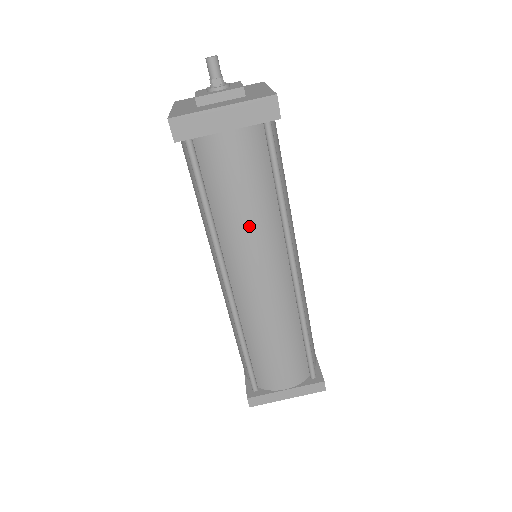
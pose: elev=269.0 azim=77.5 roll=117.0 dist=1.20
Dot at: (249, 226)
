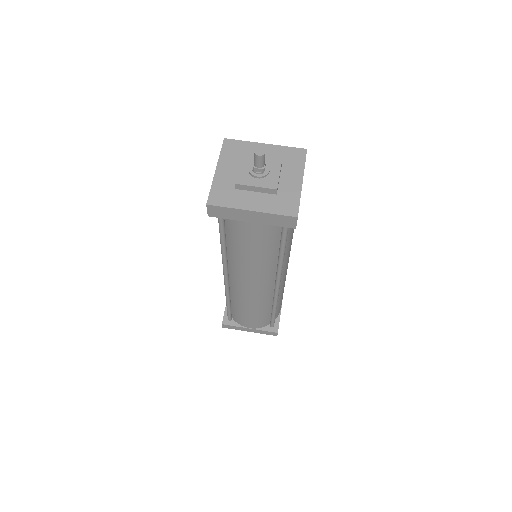
Dot at: (251, 264)
